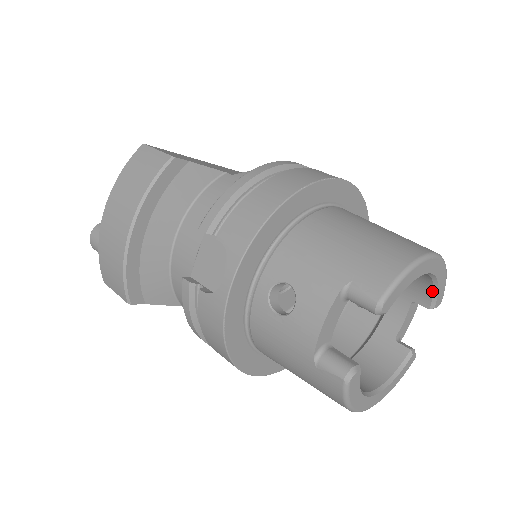
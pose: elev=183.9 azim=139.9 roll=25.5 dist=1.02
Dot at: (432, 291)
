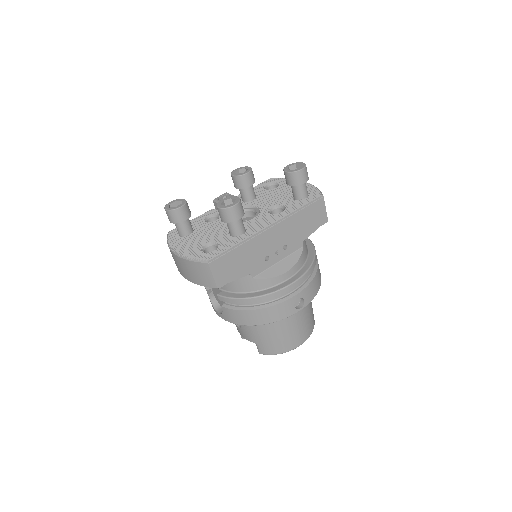
Dot at: occluded
